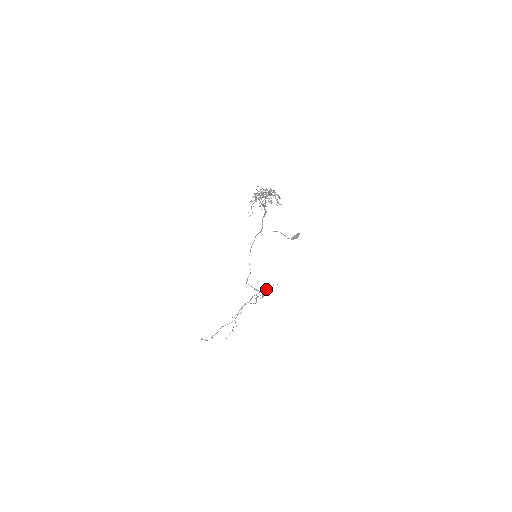
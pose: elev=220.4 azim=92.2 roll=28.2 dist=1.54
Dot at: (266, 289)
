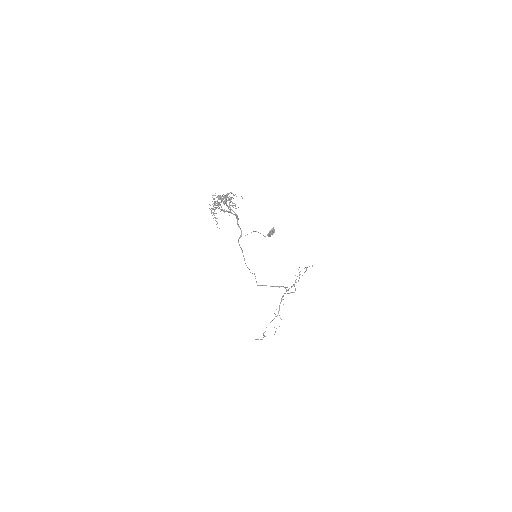
Dot at: (299, 275)
